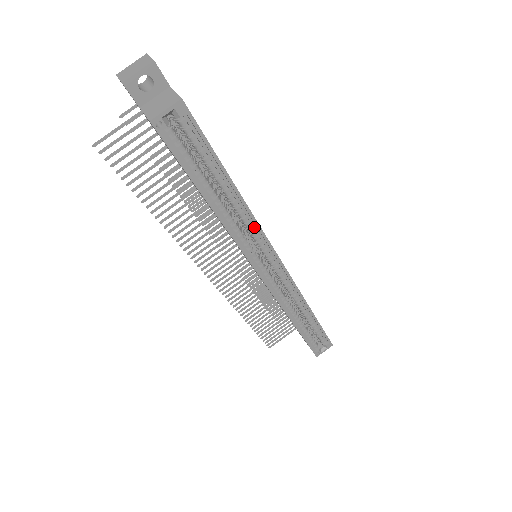
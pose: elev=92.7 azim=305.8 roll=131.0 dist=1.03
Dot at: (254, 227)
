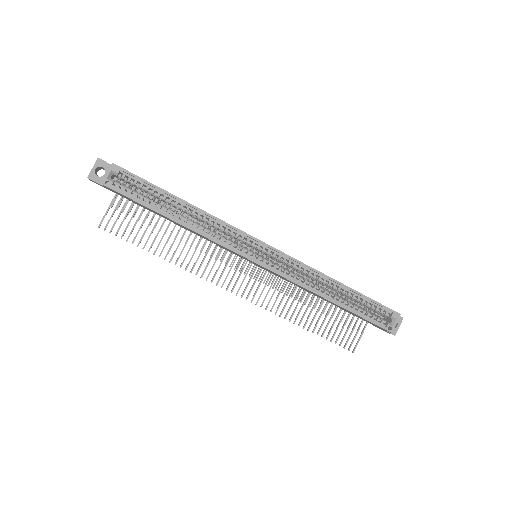
Dot at: (221, 225)
